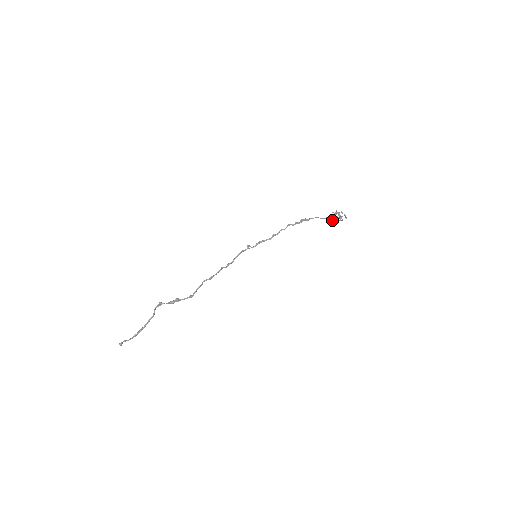
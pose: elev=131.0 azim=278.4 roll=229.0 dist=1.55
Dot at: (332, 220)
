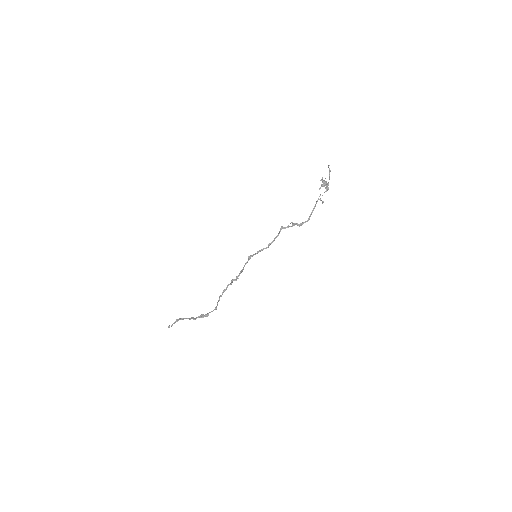
Dot at: (320, 199)
